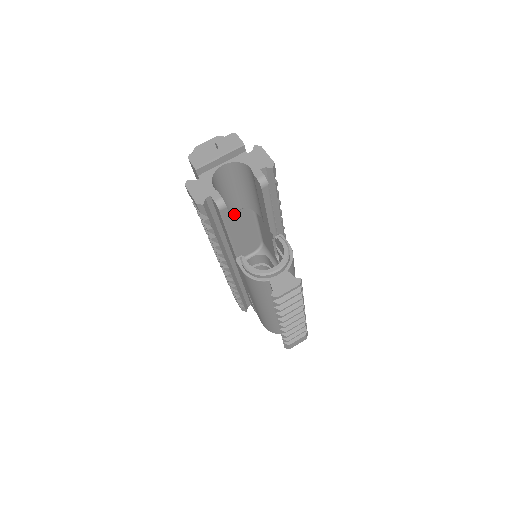
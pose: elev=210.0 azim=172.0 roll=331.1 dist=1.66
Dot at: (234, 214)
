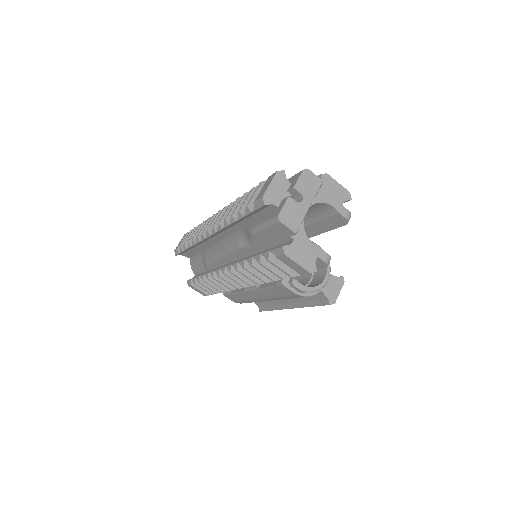
Dot at: occluded
